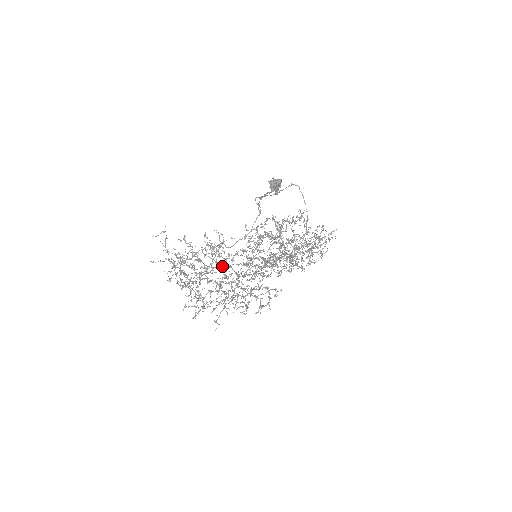
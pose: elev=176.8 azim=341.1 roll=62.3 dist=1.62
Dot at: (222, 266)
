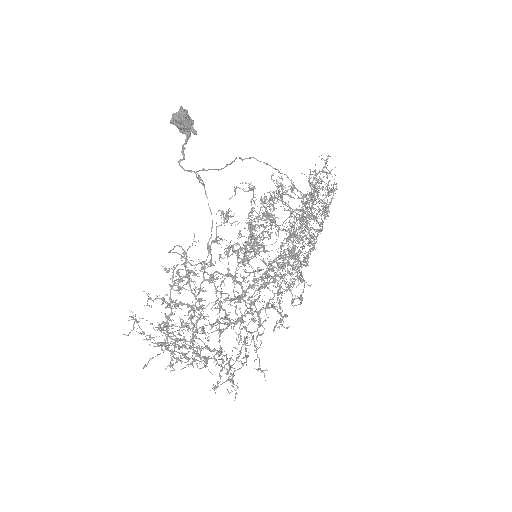
Dot at: (203, 281)
